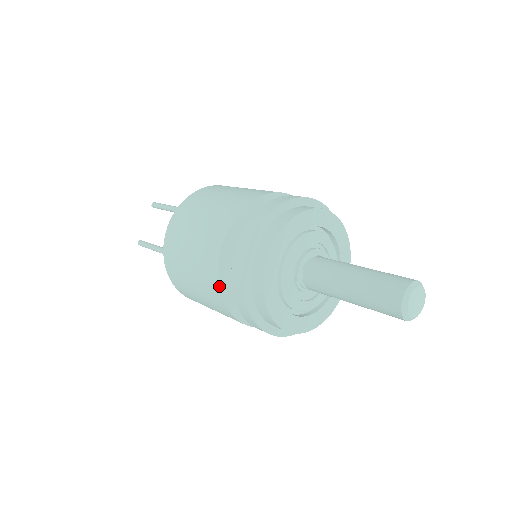
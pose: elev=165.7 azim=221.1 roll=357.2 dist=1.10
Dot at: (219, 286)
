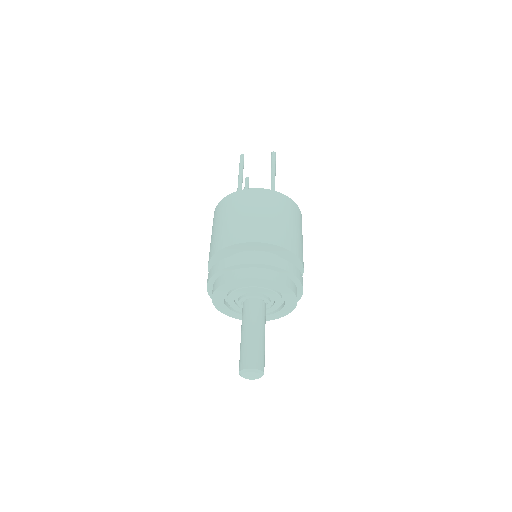
Dot at: occluded
